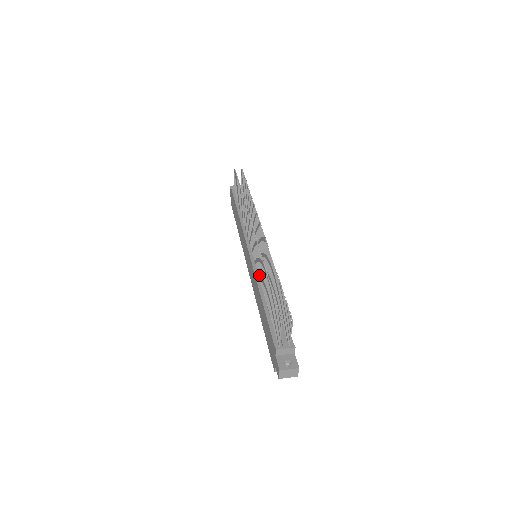
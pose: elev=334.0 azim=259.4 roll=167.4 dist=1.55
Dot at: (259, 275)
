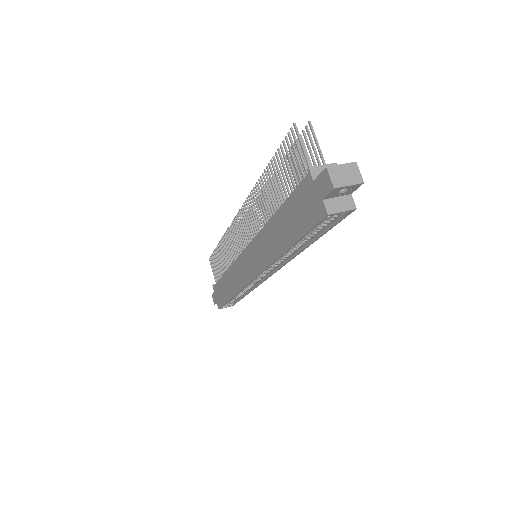
Dot at: (261, 225)
